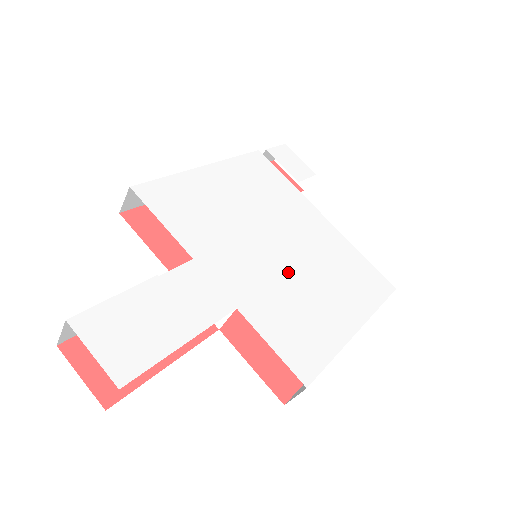
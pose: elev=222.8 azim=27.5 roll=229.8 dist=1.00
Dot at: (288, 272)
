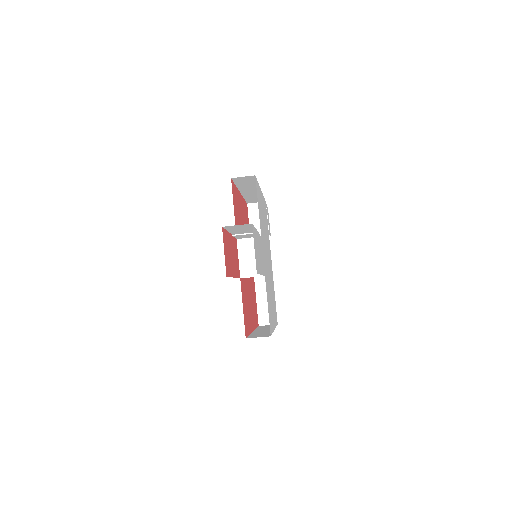
Dot at: occluded
